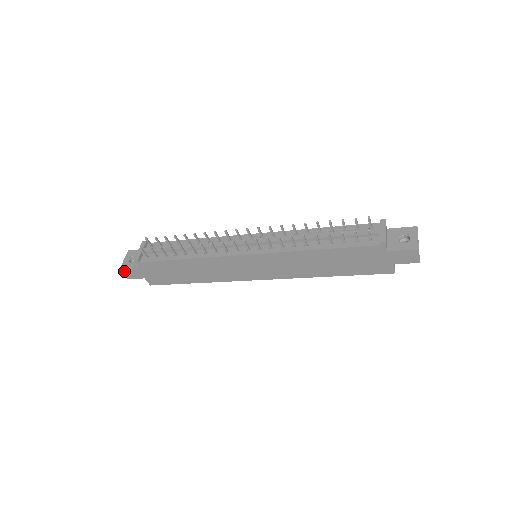
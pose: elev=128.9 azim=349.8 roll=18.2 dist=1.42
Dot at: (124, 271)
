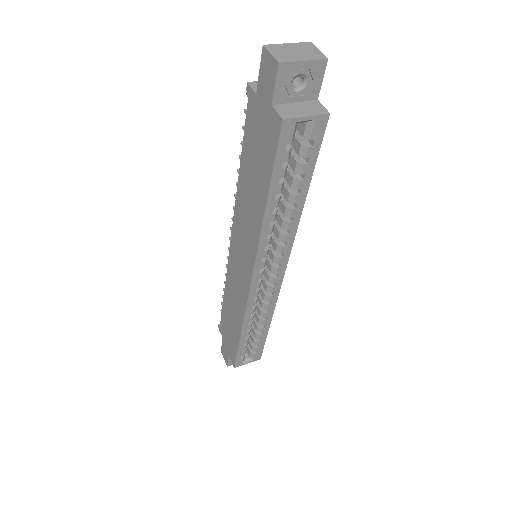
Dot at: (223, 353)
